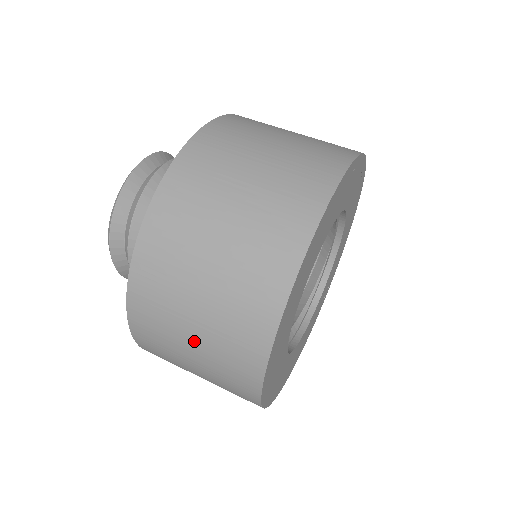
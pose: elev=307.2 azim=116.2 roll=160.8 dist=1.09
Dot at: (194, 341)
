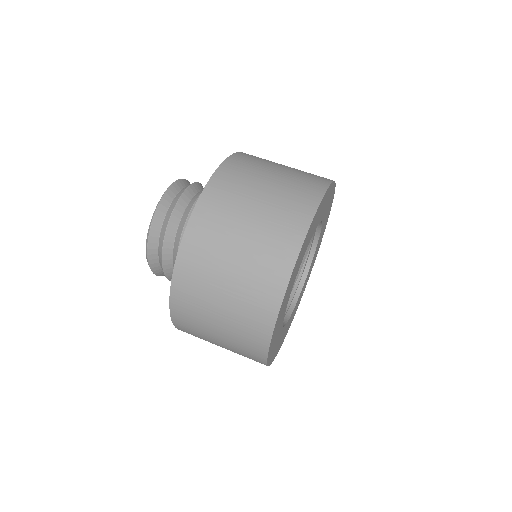
Dot at: (219, 337)
